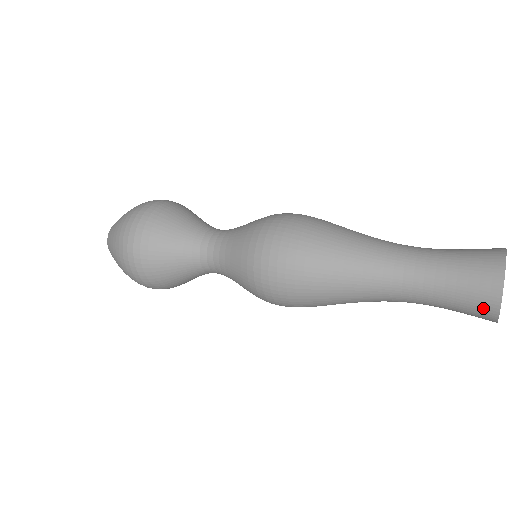
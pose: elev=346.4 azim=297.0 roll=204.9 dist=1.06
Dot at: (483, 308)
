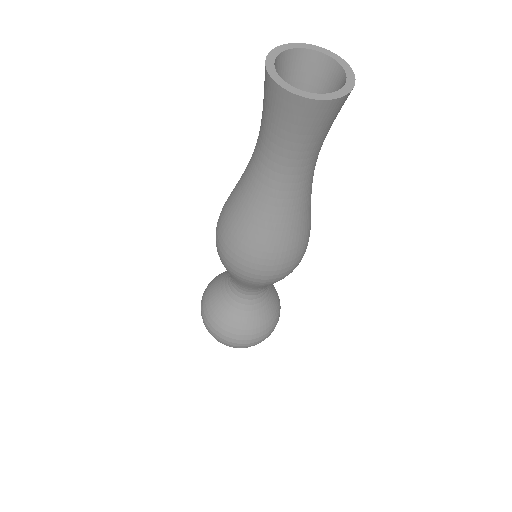
Dot at: occluded
